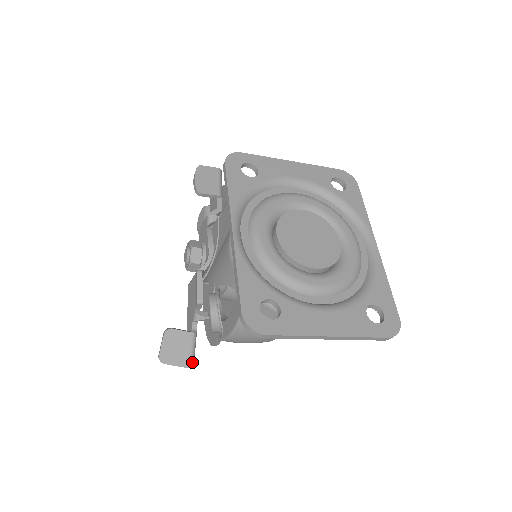
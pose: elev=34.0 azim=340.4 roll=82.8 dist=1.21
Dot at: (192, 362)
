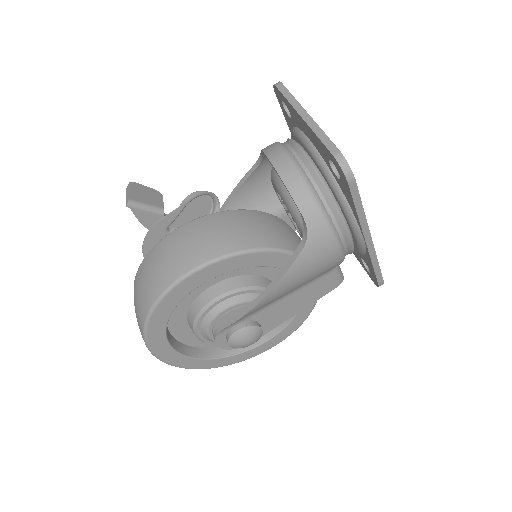
Dot at: (135, 203)
